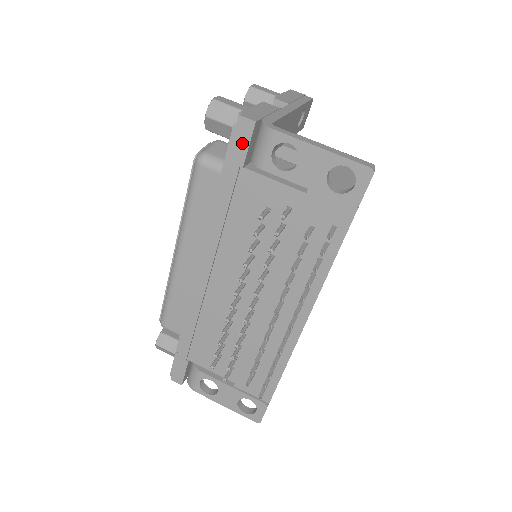
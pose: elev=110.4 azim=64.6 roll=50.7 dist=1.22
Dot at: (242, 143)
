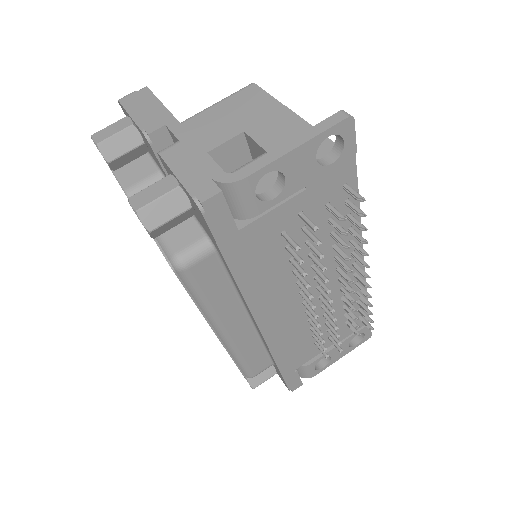
Dot at: (223, 218)
